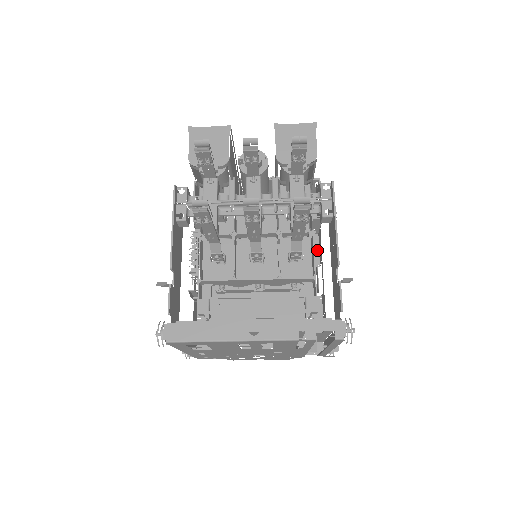
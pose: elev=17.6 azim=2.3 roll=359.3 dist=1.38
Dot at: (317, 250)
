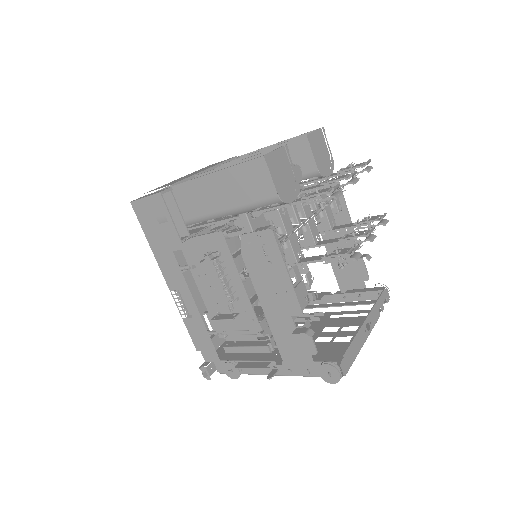
Dot at: occluded
